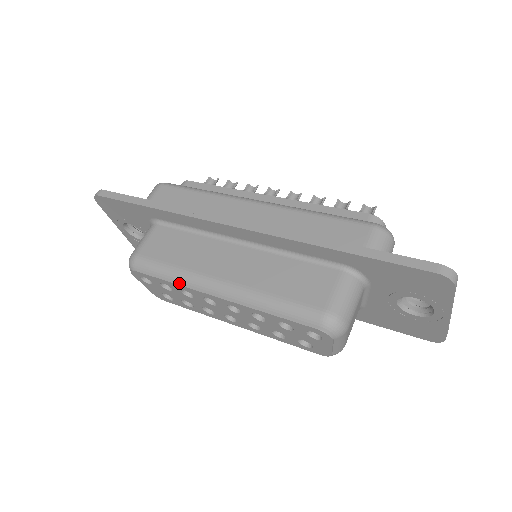
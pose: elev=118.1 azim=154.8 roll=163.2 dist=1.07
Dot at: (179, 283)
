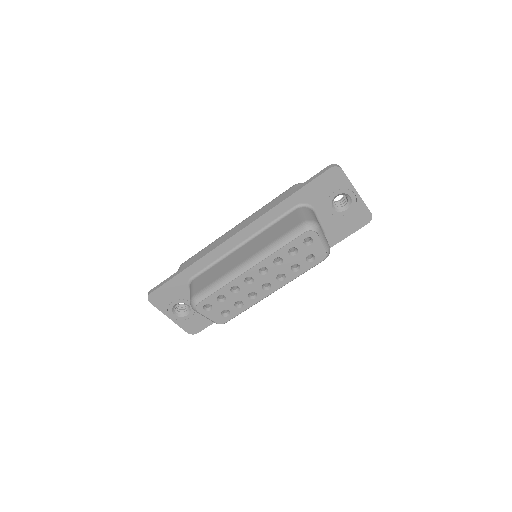
Dot at: (226, 283)
